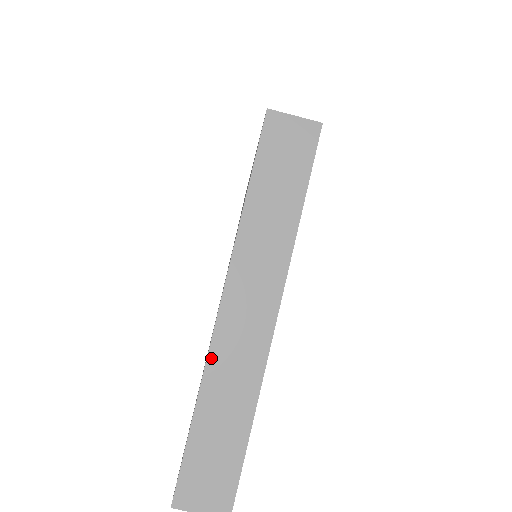
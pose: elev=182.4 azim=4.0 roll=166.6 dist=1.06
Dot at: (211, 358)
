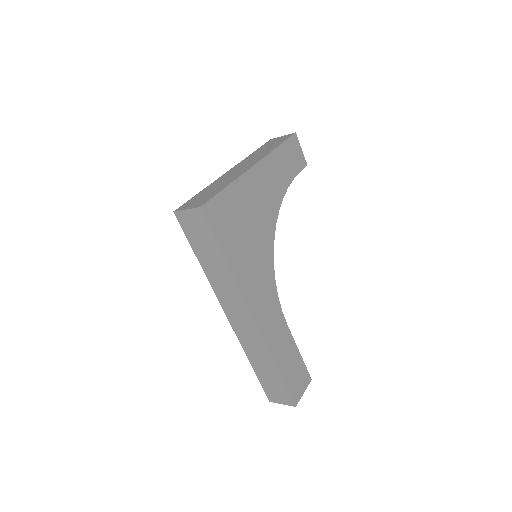
Dot at: (241, 342)
